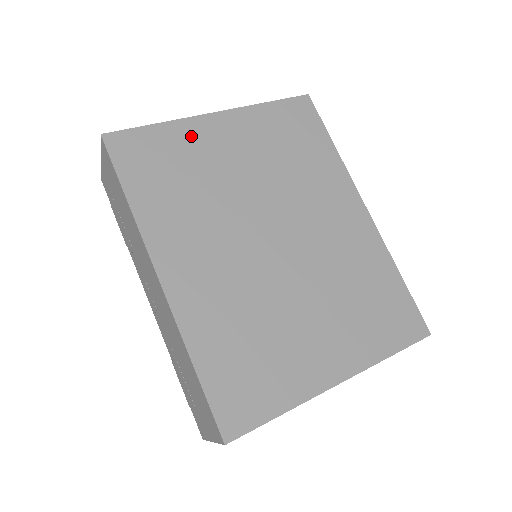
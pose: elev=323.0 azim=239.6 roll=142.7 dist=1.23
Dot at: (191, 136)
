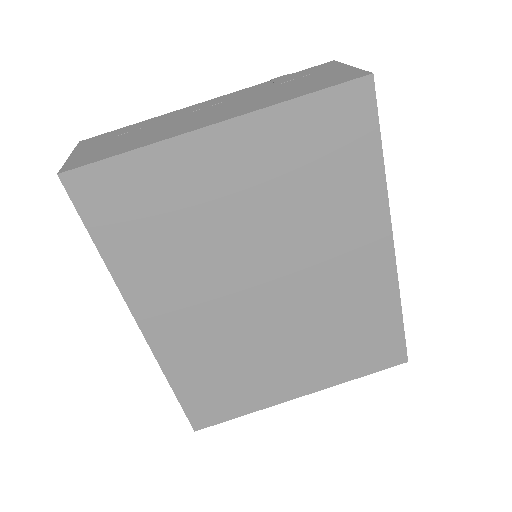
Dot at: (178, 166)
